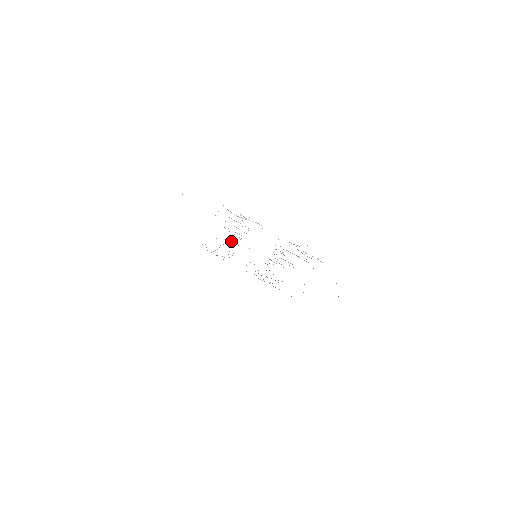
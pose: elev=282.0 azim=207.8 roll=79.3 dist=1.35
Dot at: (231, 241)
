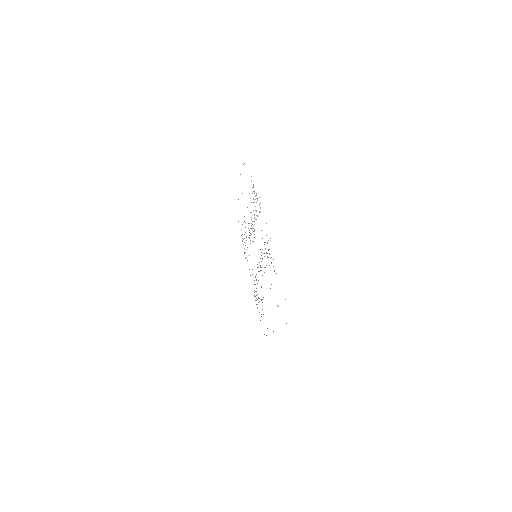
Dot at: occluded
